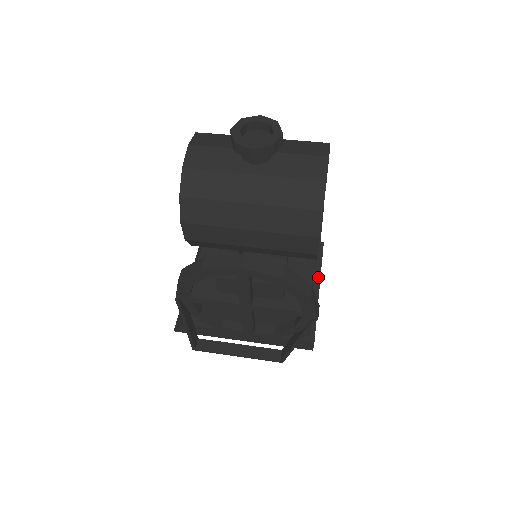
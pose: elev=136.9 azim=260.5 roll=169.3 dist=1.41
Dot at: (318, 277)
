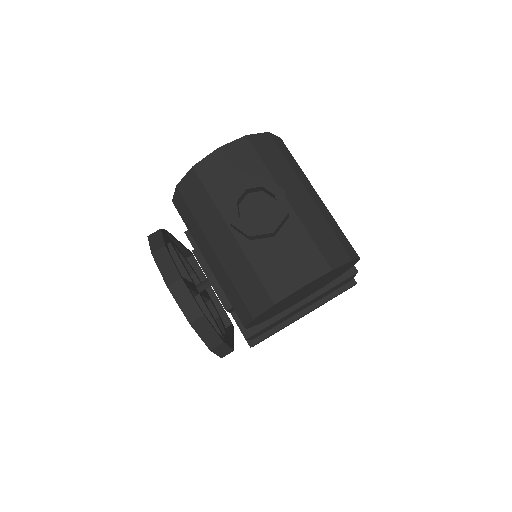
Dot at: (314, 306)
